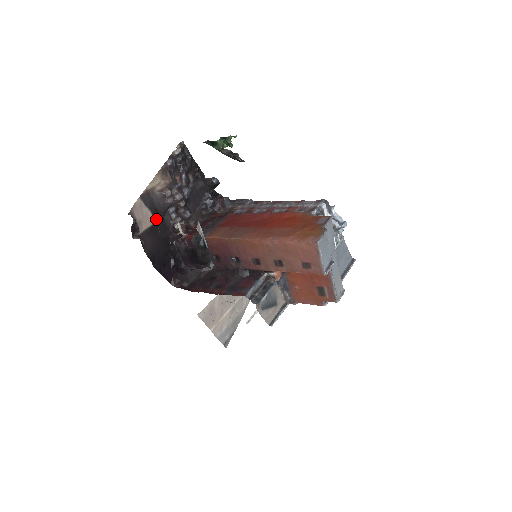
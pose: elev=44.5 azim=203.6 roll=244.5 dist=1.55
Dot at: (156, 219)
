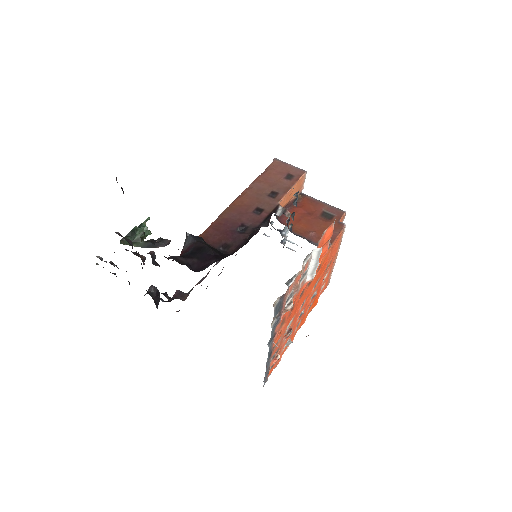
Dot at: occluded
